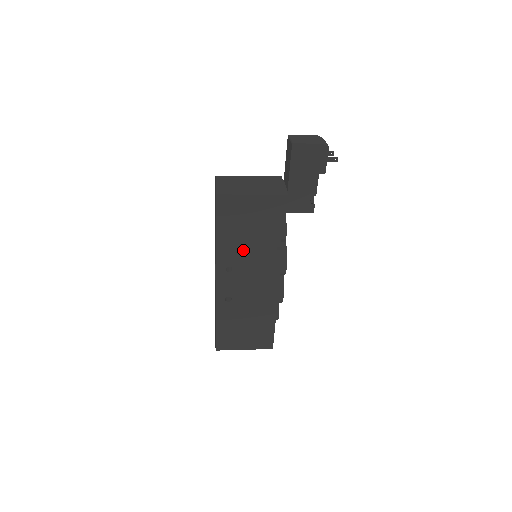
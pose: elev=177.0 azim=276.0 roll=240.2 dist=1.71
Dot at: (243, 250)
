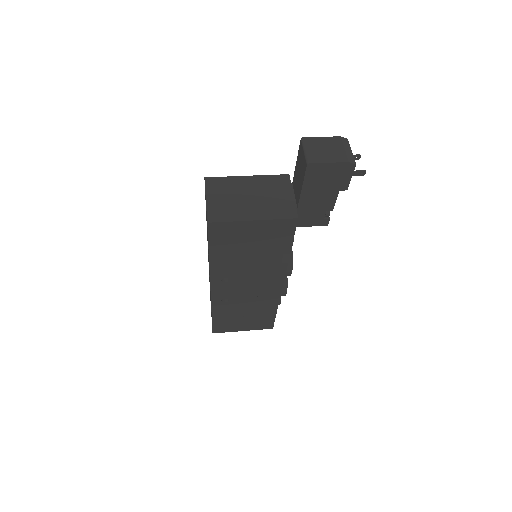
Dot at: (241, 265)
